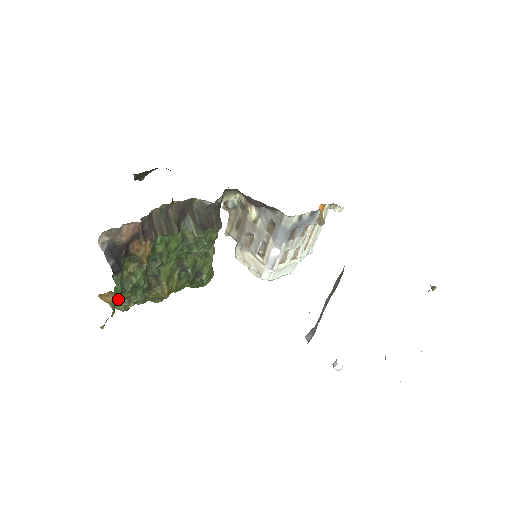
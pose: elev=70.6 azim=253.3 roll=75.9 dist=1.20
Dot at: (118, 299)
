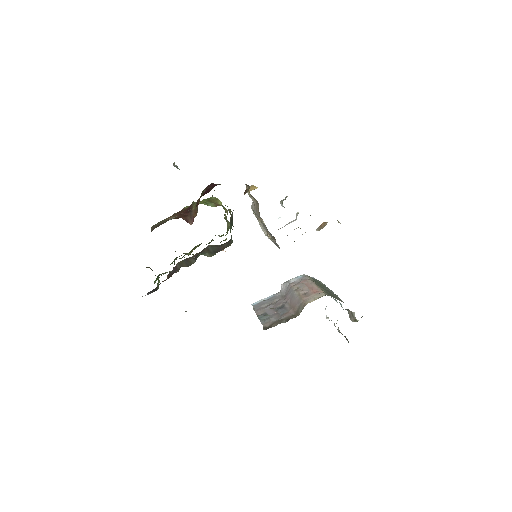
Dot at: occluded
